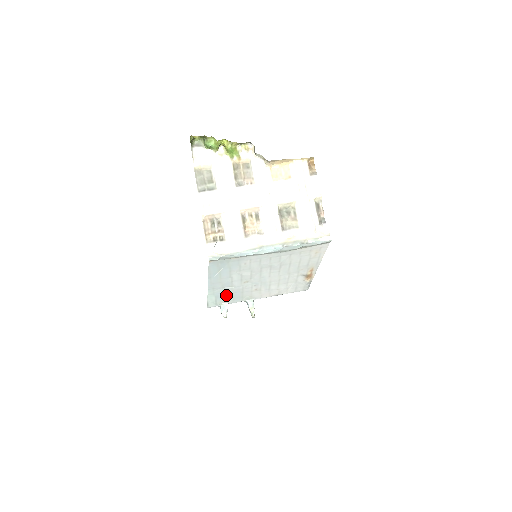
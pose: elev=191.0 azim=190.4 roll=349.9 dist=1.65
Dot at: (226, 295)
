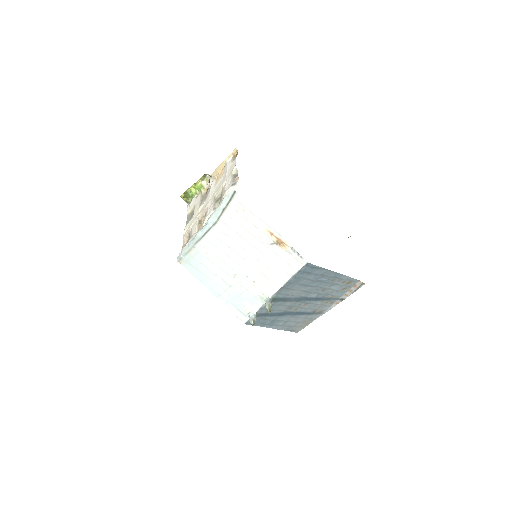
Dot at: (239, 300)
